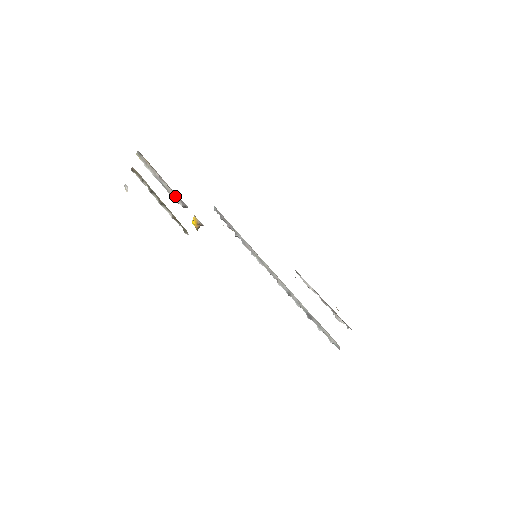
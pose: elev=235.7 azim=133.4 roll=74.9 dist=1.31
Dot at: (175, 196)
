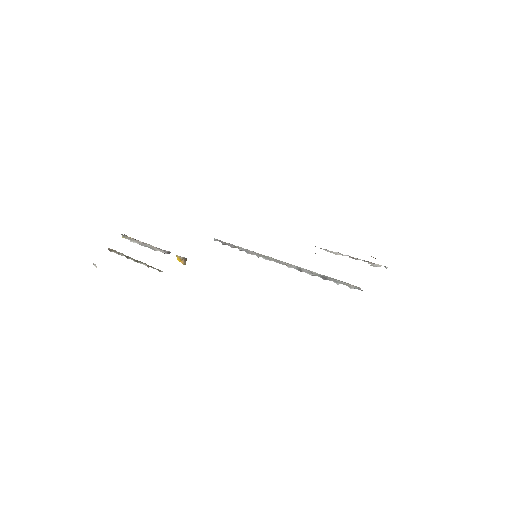
Dot at: (158, 250)
